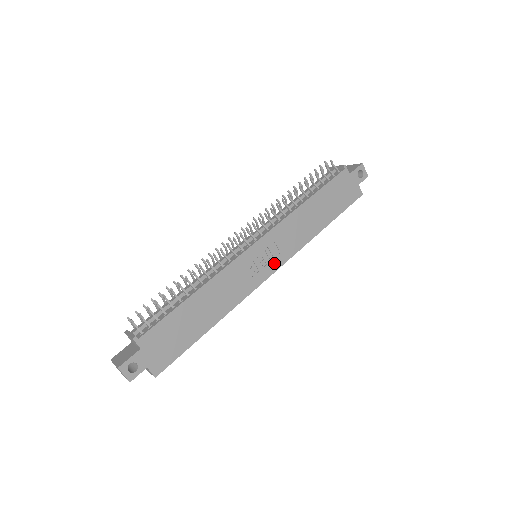
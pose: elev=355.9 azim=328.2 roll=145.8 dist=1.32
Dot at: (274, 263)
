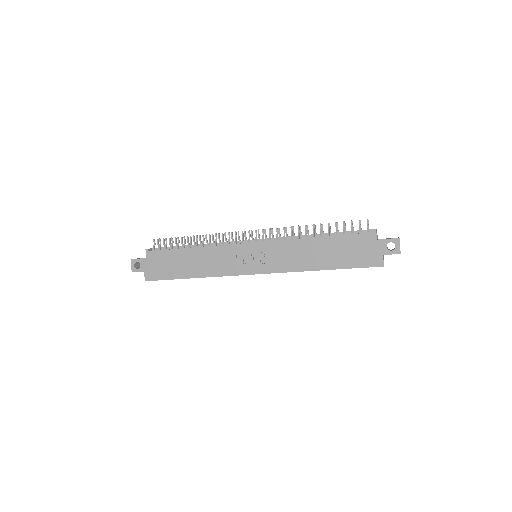
Dot at: (260, 267)
